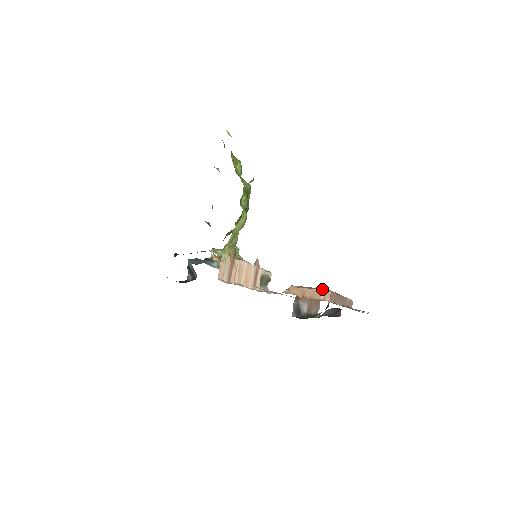
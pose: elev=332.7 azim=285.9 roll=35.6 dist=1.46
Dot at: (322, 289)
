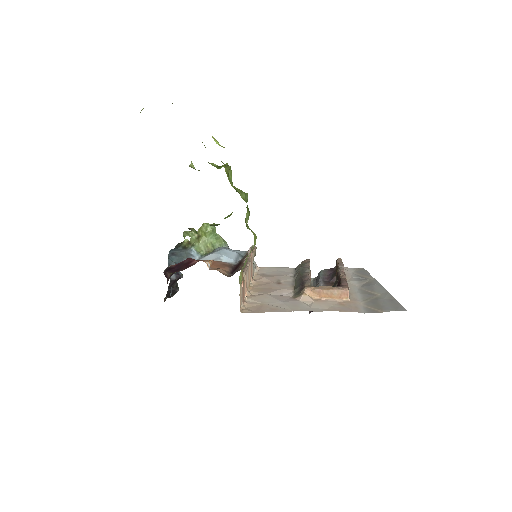
Dot at: (339, 288)
